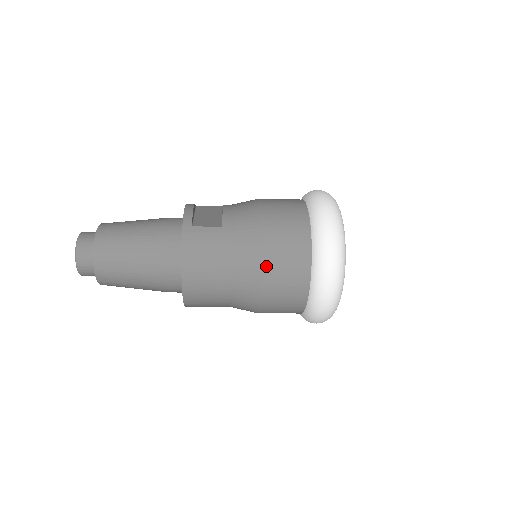
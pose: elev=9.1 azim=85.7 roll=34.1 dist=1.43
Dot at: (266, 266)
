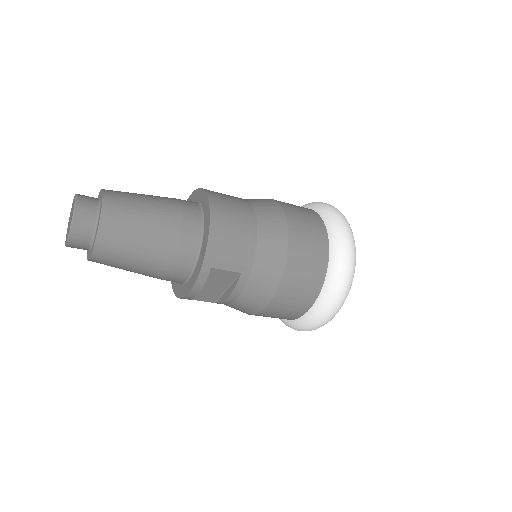
Dot at: (286, 211)
